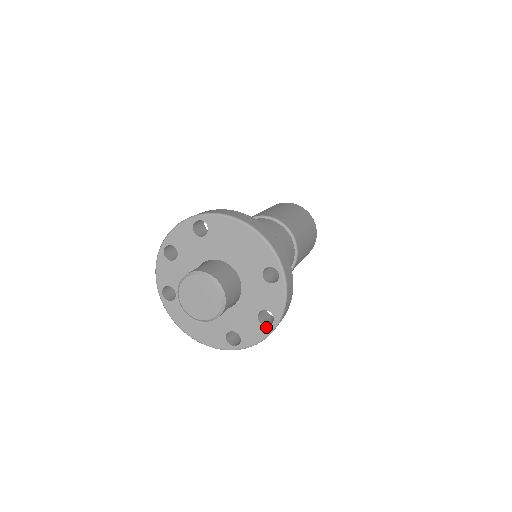
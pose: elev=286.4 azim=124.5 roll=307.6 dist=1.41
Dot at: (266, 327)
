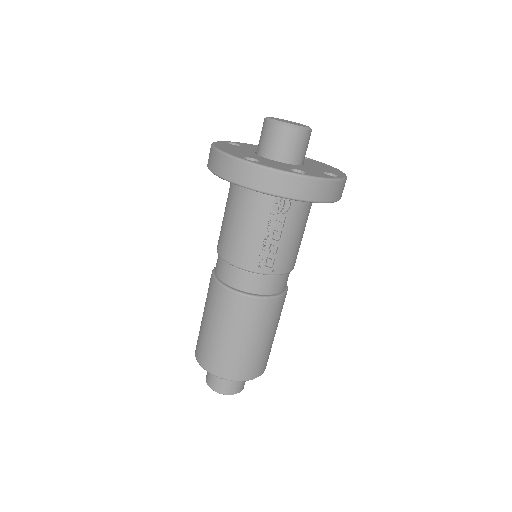
Dot at: (292, 171)
